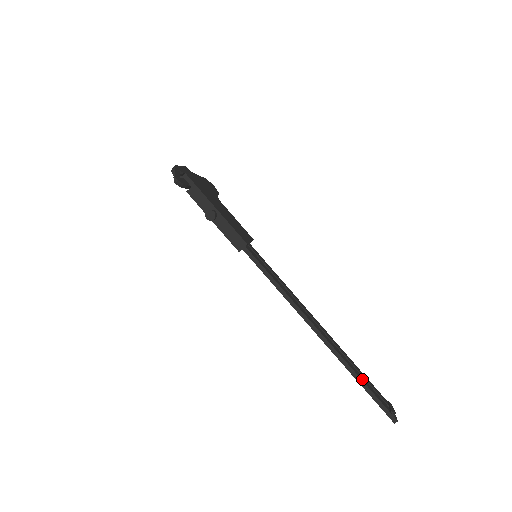
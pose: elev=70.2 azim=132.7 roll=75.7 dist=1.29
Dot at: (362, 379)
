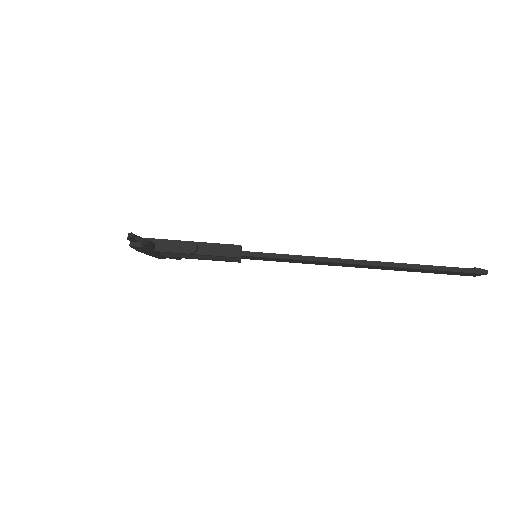
Dot at: (429, 266)
